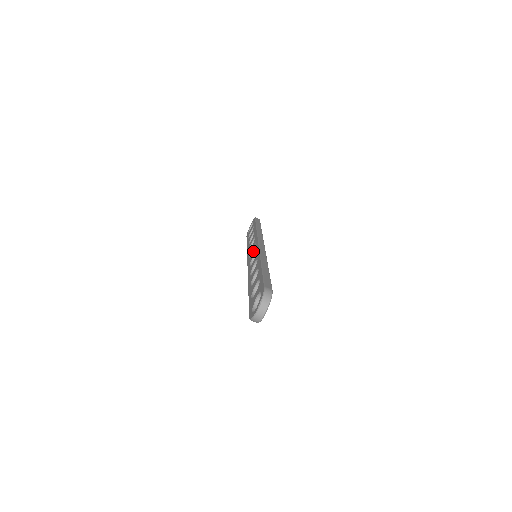
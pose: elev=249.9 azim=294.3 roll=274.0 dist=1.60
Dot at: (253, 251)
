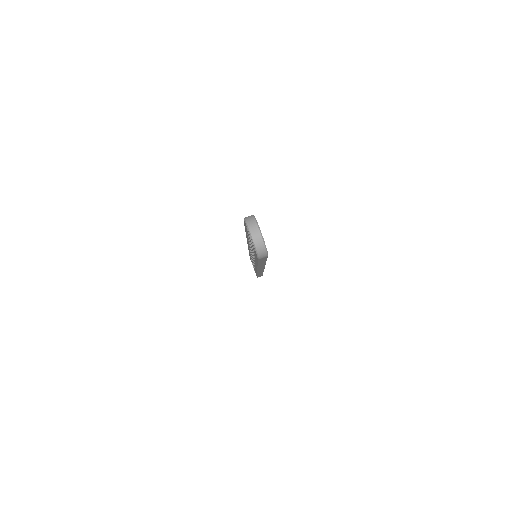
Dot at: occluded
